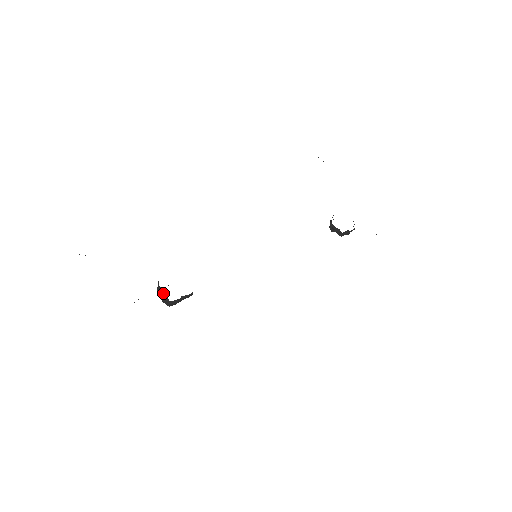
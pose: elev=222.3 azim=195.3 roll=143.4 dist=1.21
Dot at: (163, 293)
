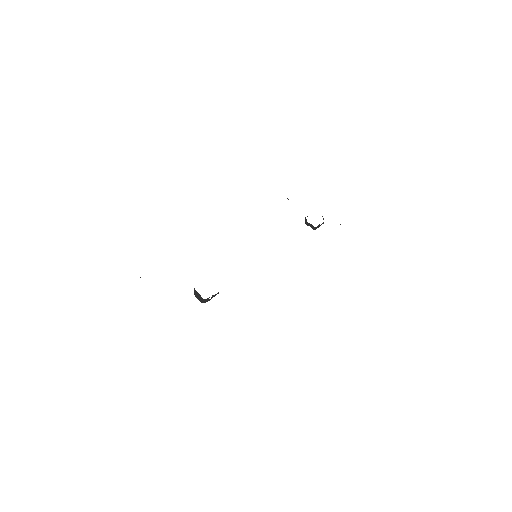
Dot at: (199, 295)
